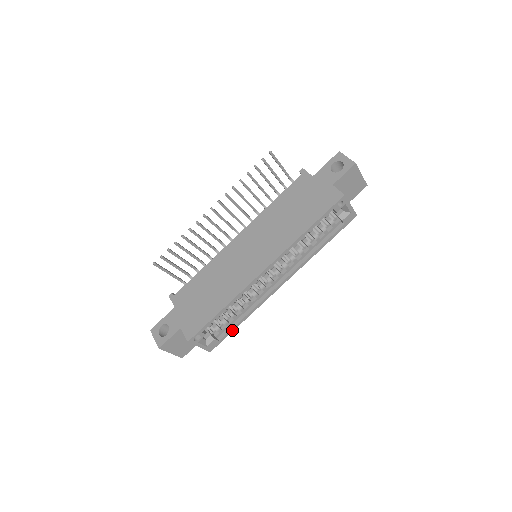
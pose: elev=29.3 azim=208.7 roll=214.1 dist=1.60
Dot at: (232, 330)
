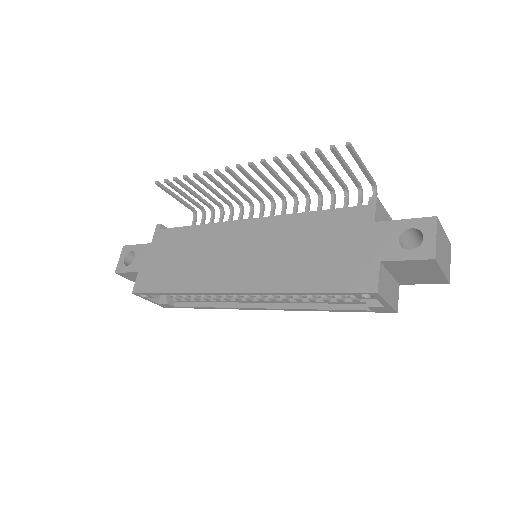
Dot at: (191, 307)
